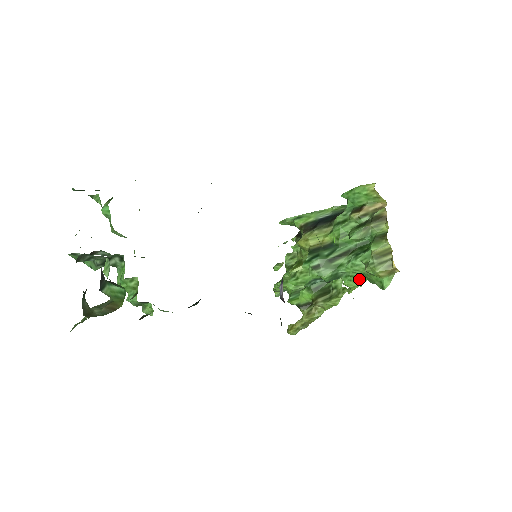
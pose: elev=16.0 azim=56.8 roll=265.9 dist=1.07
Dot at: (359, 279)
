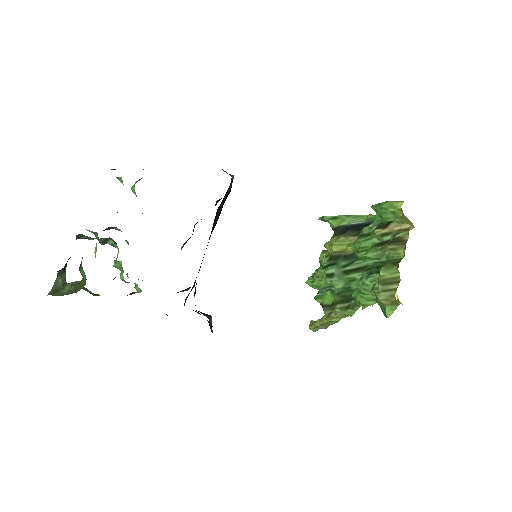
Dot at: (371, 298)
